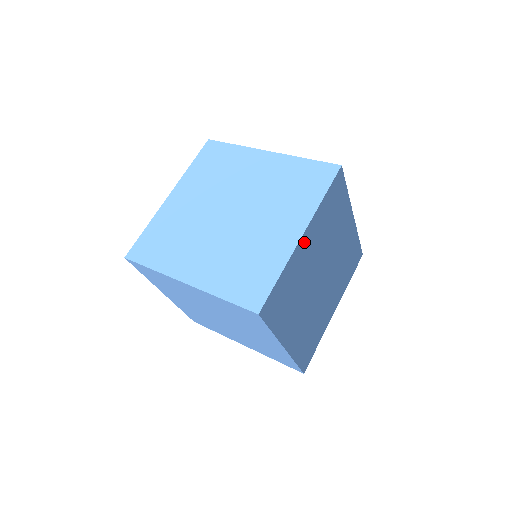
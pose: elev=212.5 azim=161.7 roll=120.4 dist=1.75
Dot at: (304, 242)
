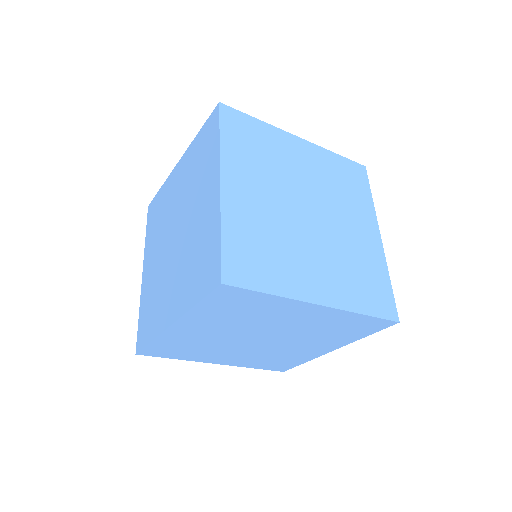
Dot at: occluded
